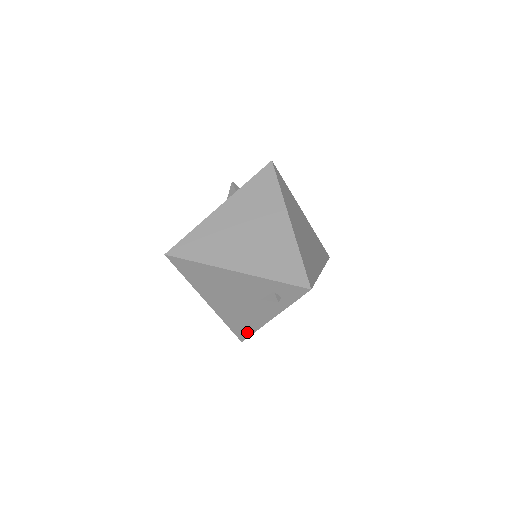
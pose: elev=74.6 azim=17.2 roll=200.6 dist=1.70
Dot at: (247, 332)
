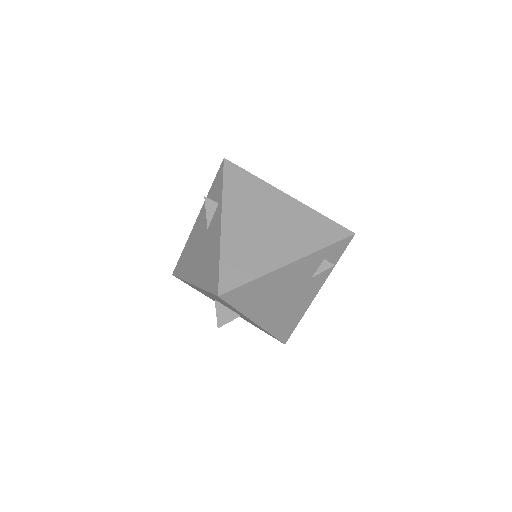
Dot at: (292, 328)
